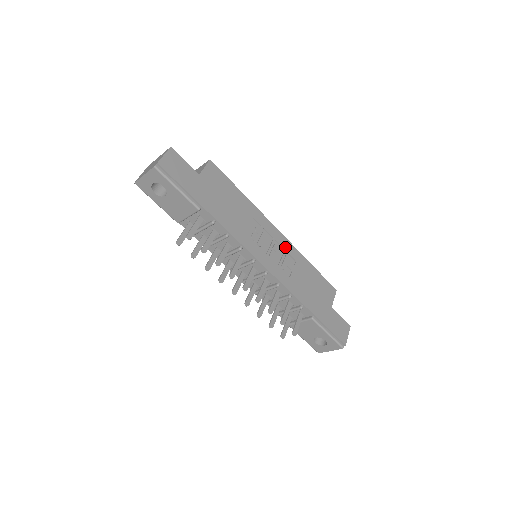
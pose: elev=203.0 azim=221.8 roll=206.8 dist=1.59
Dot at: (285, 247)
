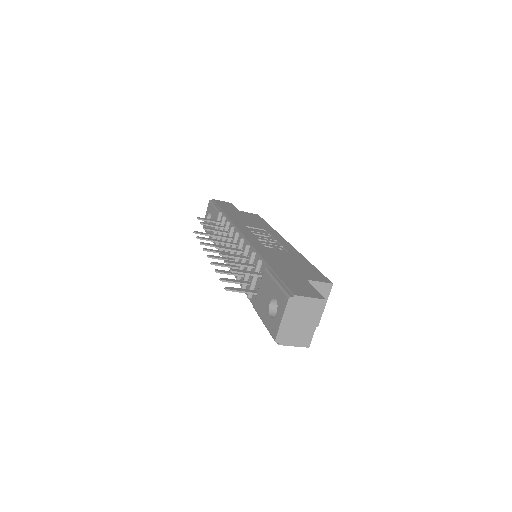
Dot at: (284, 246)
